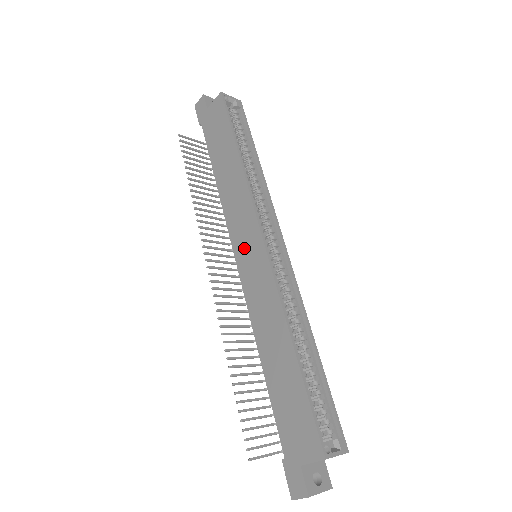
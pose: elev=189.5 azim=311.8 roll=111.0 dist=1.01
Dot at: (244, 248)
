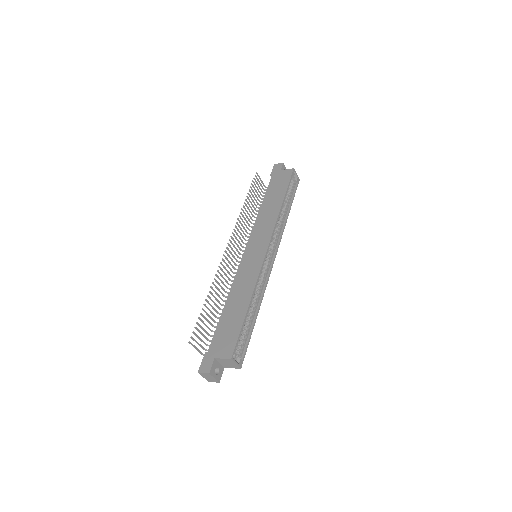
Dot at: (254, 247)
